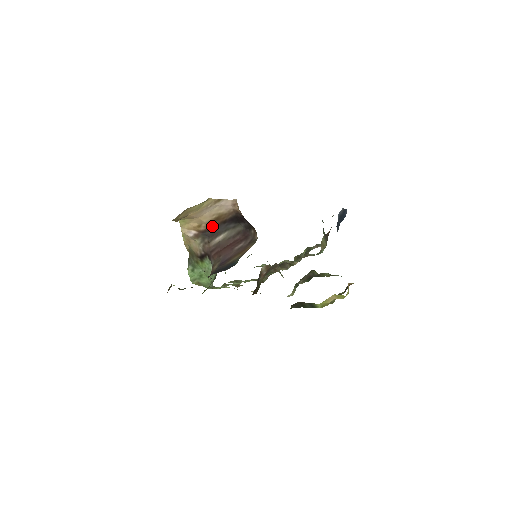
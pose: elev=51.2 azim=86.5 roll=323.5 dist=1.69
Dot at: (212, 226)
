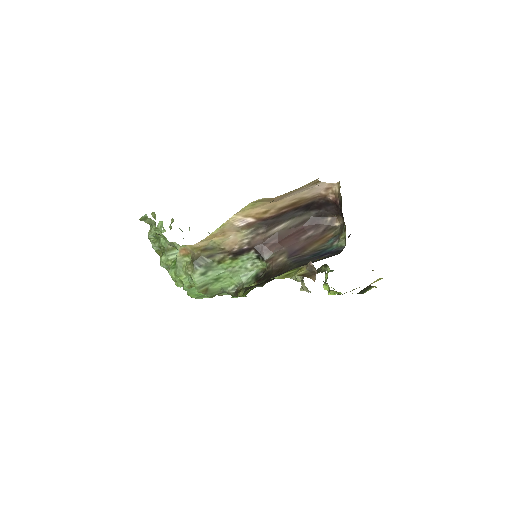
Dot at: (280, 213)
